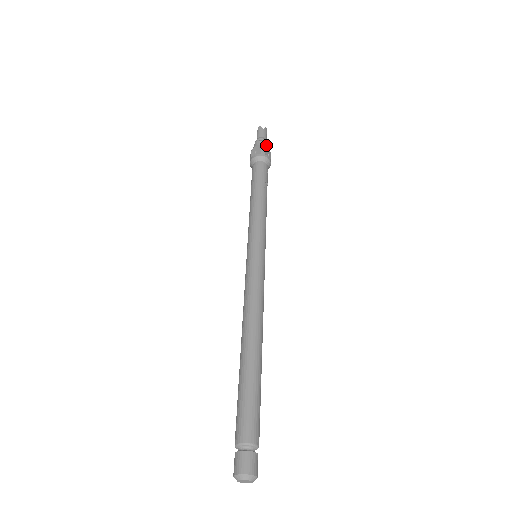
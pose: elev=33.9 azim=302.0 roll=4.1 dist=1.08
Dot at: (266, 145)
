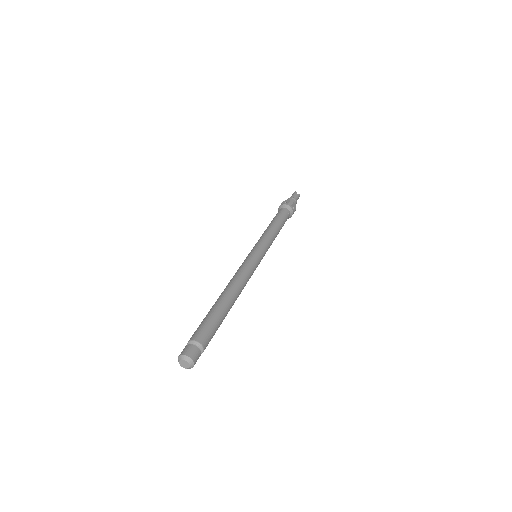
Dot at: (295, 202)
